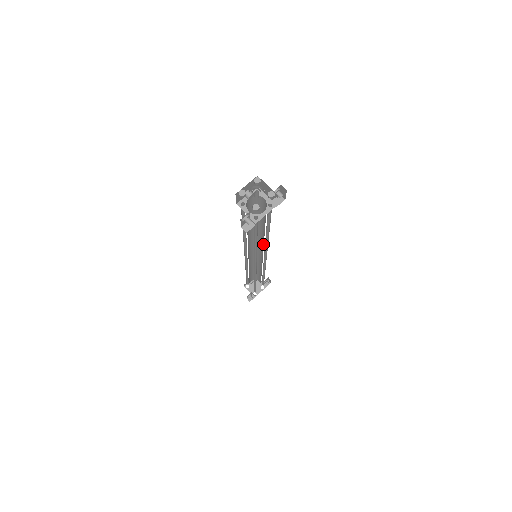
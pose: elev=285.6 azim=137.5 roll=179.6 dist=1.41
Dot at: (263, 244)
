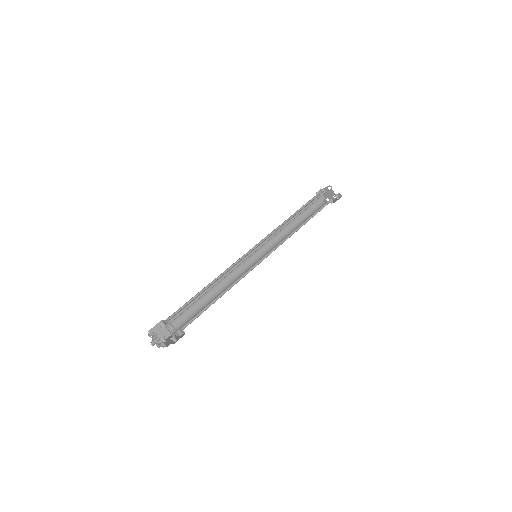
Dot at: occluded
